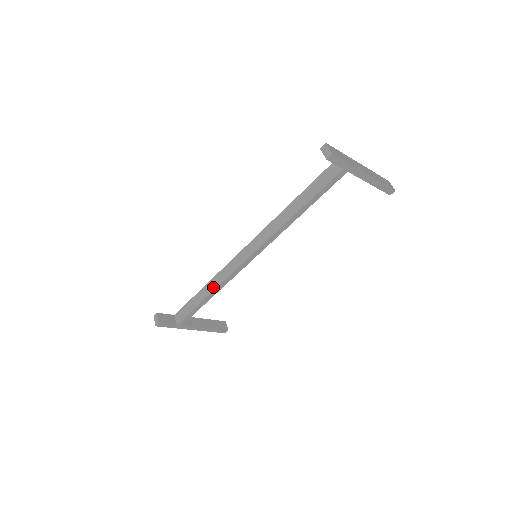
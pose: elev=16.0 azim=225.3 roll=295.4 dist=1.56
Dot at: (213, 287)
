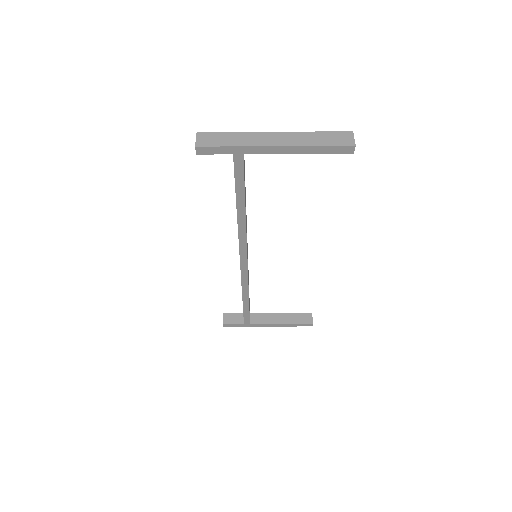
Dot at: occluded
